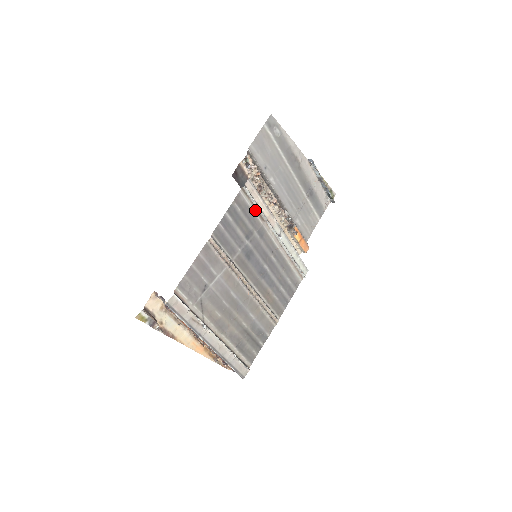
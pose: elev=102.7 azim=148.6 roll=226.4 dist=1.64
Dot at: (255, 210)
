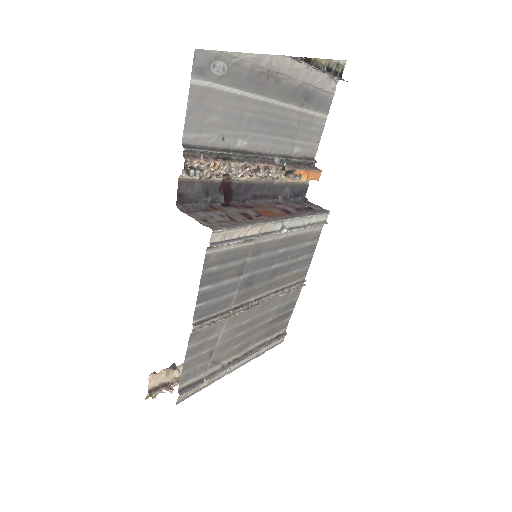
Dot at: (238, 243)
